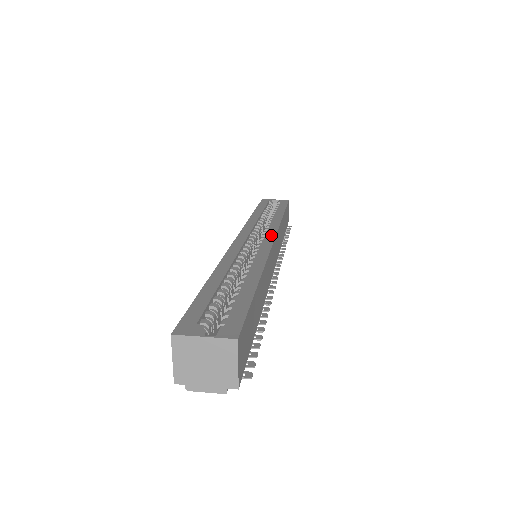
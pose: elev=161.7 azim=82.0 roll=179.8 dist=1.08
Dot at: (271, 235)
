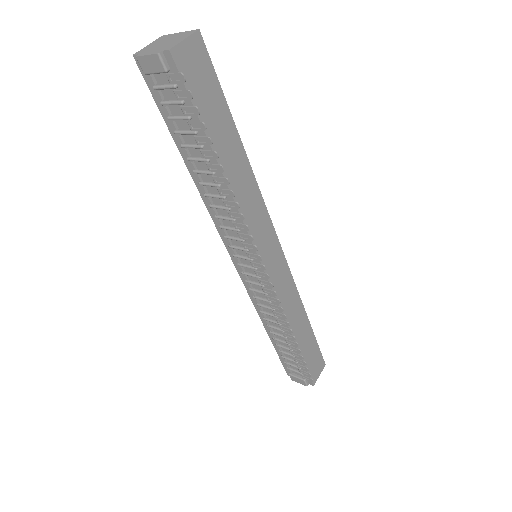
Dot at: (281, 254)
